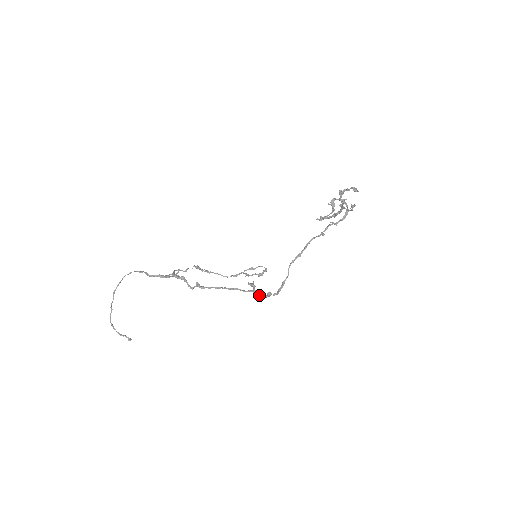
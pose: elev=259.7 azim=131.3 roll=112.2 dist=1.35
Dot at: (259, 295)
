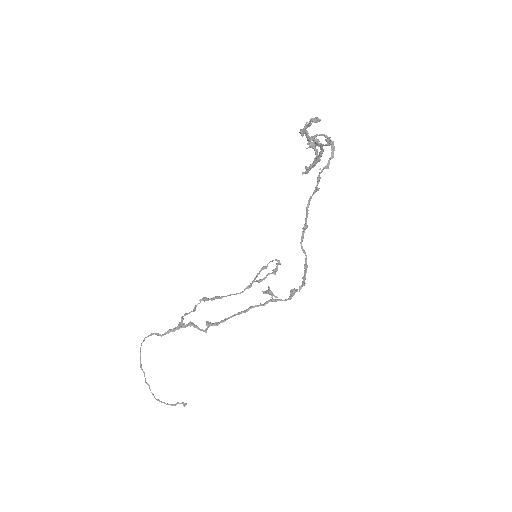
Dot at: occluded
